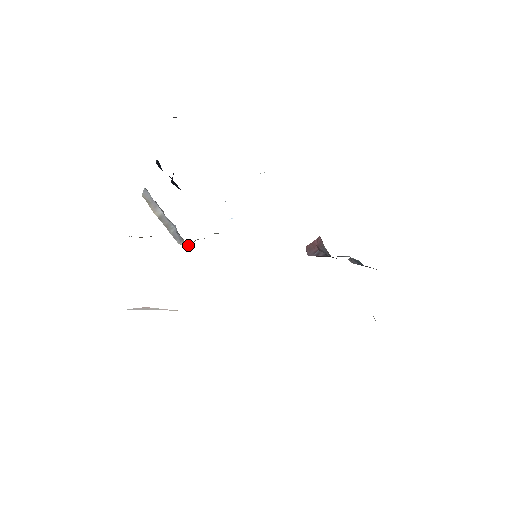
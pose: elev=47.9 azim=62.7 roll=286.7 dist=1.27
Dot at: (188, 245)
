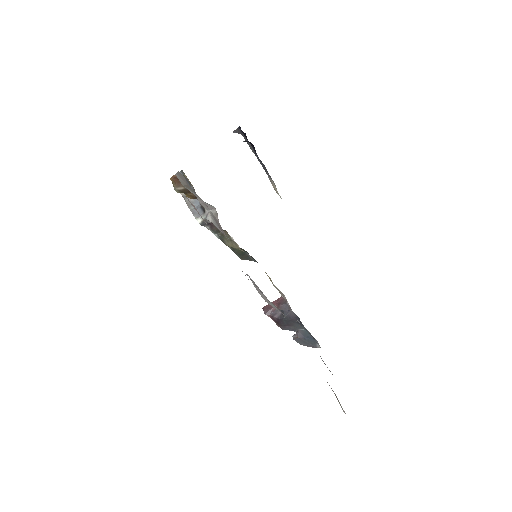
Dot at: (204, 222)
